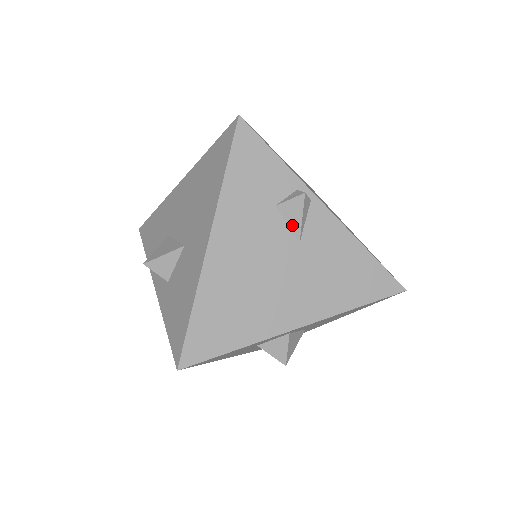
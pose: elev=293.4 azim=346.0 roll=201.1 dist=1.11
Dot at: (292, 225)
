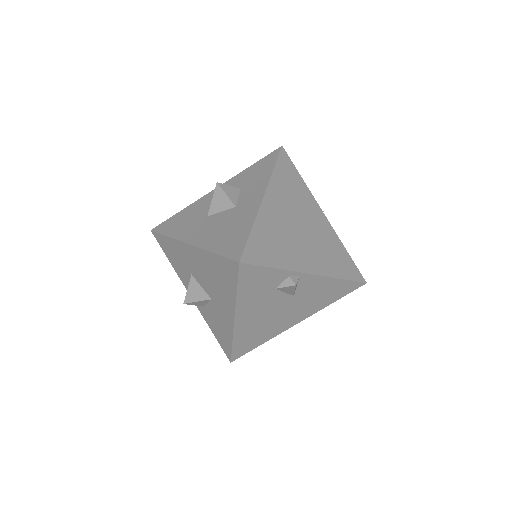
Dot at: (288, 292)
